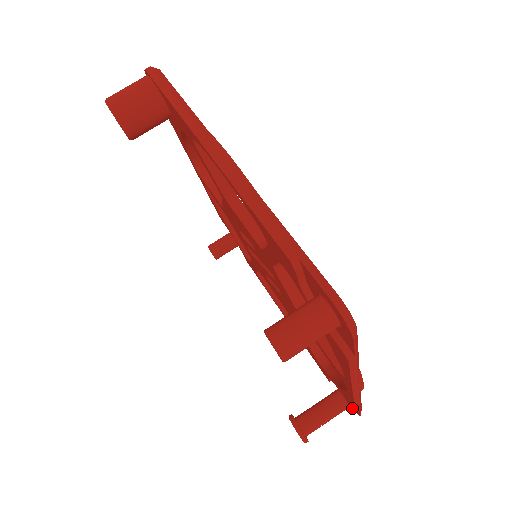
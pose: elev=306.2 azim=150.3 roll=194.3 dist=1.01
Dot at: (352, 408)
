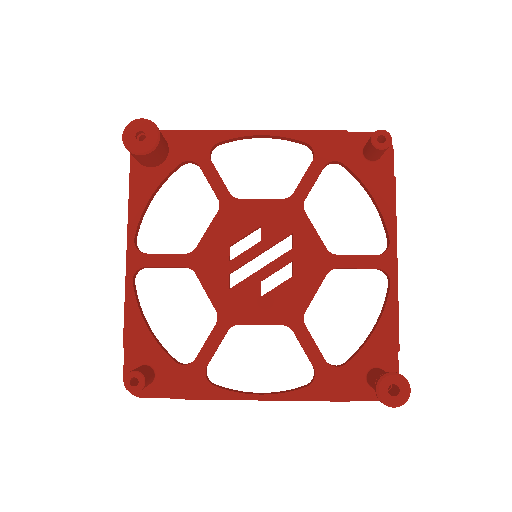
Dot at: (395, 346)
